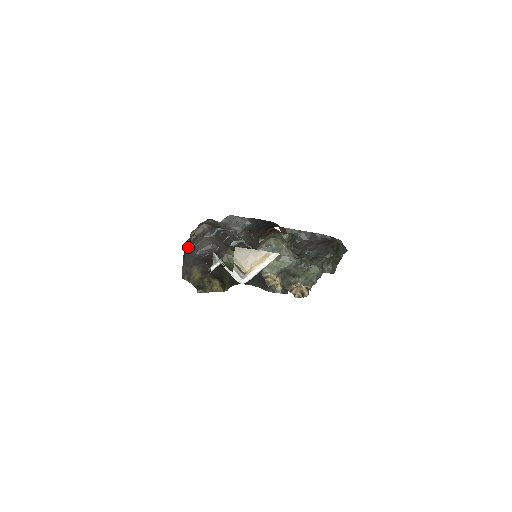
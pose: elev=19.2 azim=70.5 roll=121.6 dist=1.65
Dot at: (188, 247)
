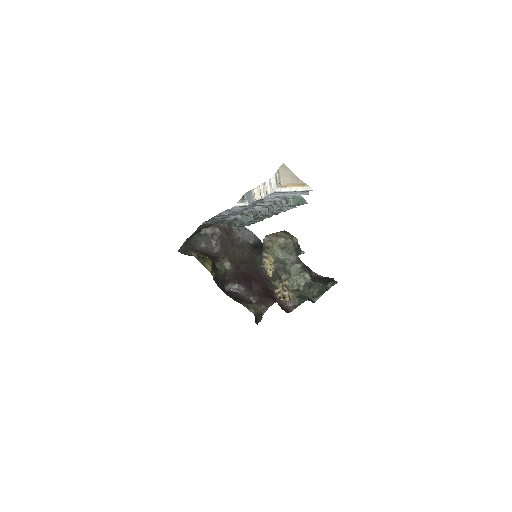
Dot at: (194, 237)
